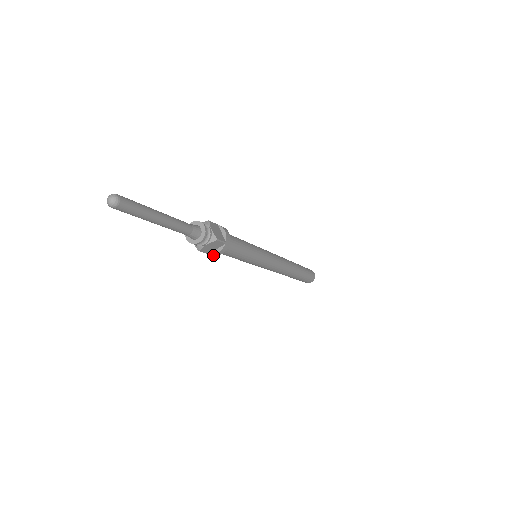
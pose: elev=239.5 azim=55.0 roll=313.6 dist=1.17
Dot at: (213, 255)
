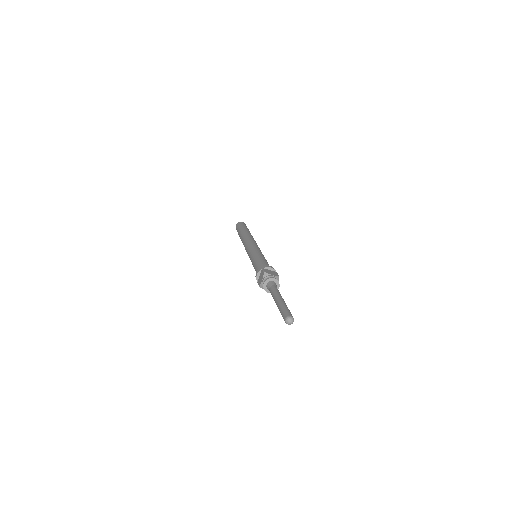
Dot at: occluded
